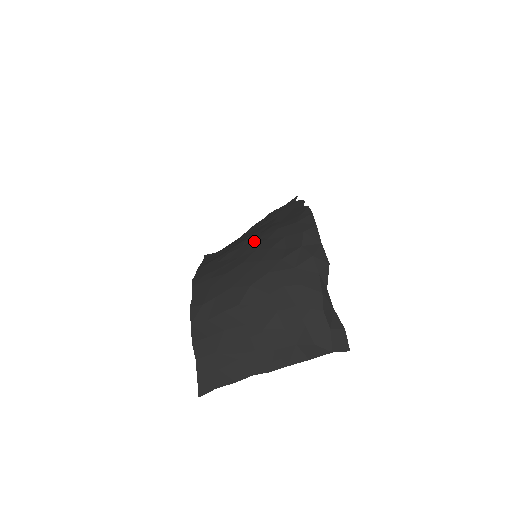
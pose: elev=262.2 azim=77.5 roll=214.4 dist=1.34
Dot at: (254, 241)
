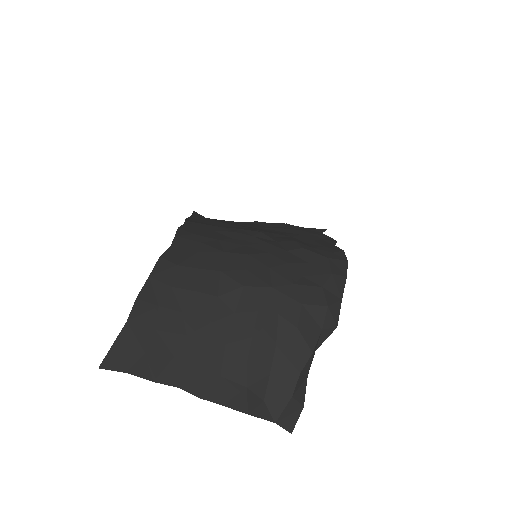
Dot at: (270, 241)
